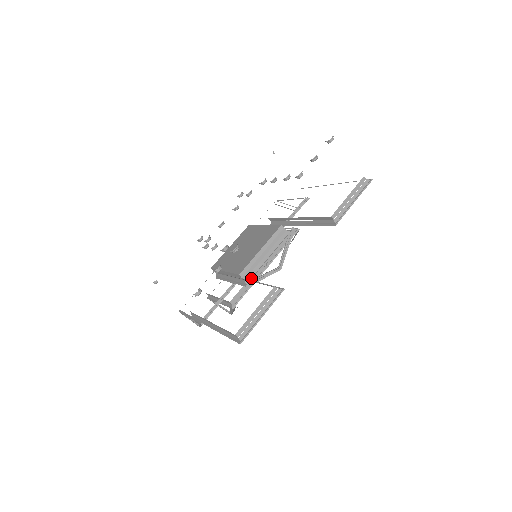
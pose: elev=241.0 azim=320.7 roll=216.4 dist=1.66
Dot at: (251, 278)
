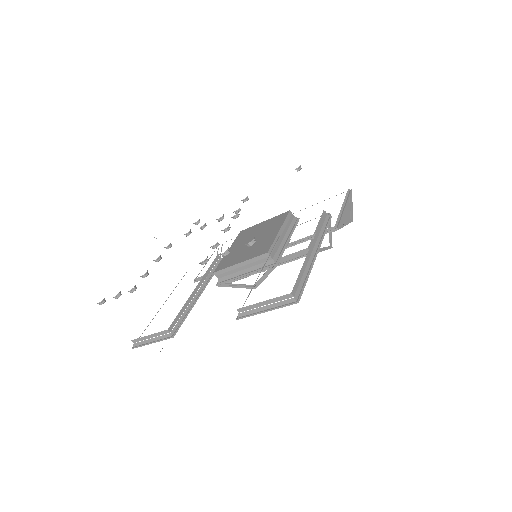
Dot at: (222, 281)
